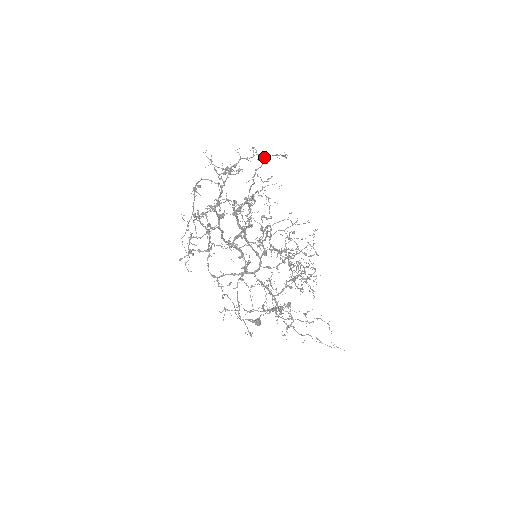
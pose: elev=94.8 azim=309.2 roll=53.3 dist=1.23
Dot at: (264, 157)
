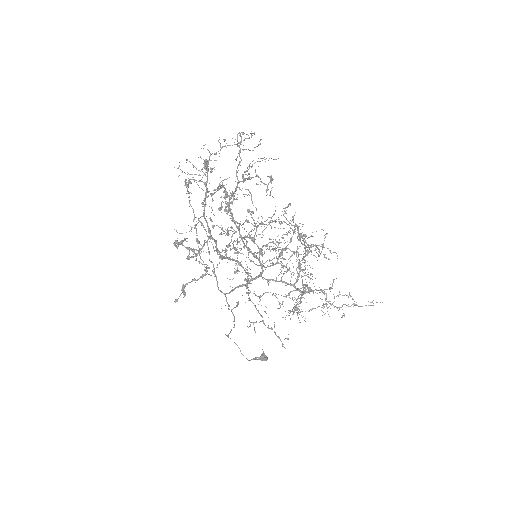
Dot at: (237, 138)
